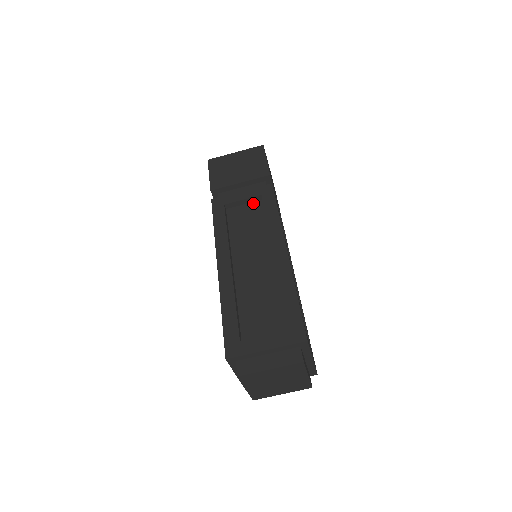
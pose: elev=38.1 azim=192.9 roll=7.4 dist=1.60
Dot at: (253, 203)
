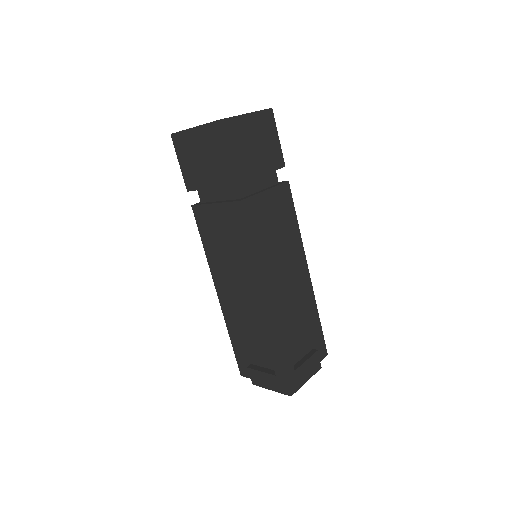
Dot at: (271, 204)
